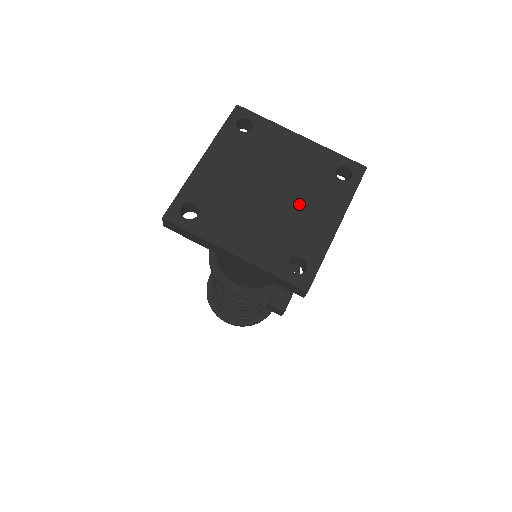
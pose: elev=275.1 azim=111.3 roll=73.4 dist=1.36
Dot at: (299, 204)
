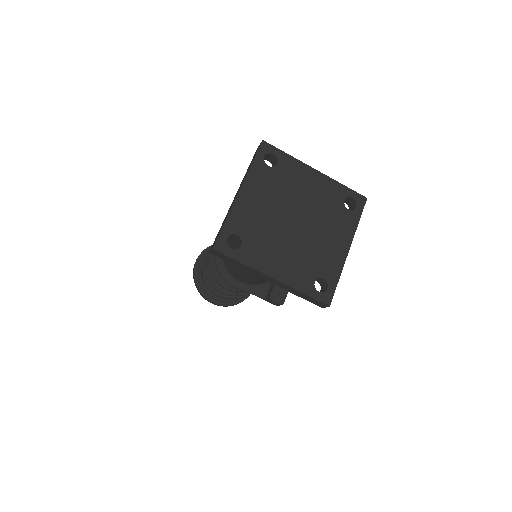
Dot at: (319, 232)
